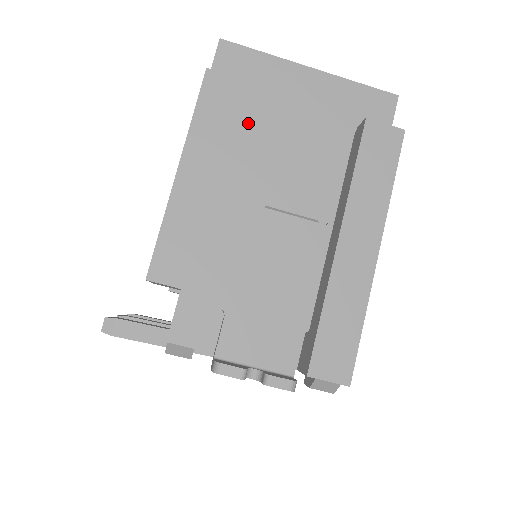
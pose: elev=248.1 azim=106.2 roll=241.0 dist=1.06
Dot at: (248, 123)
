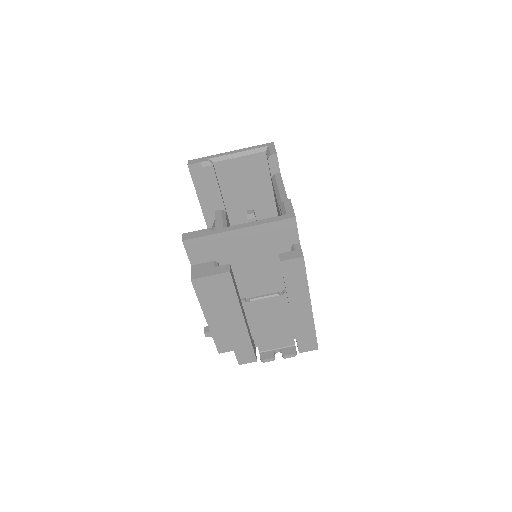
Dot at: (224, 290)
